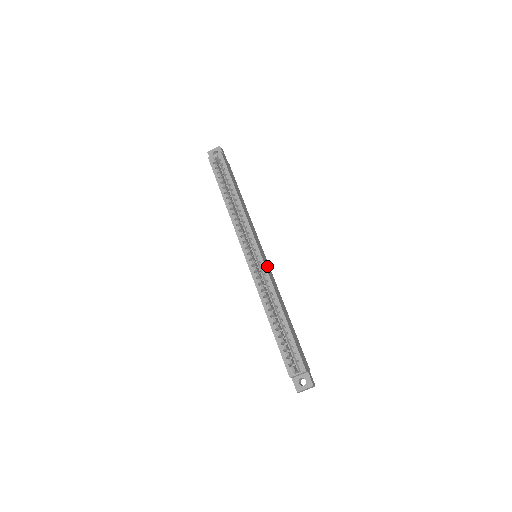
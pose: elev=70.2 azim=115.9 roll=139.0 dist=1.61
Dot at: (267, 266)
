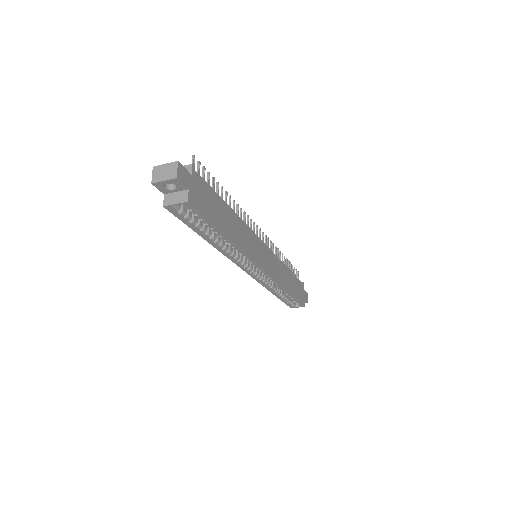
Dot at: (271, 264)
